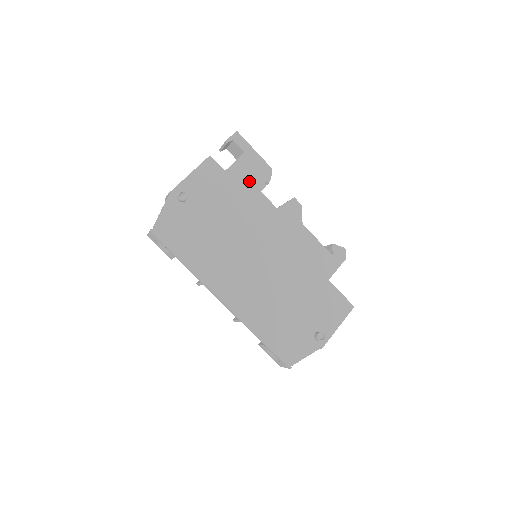
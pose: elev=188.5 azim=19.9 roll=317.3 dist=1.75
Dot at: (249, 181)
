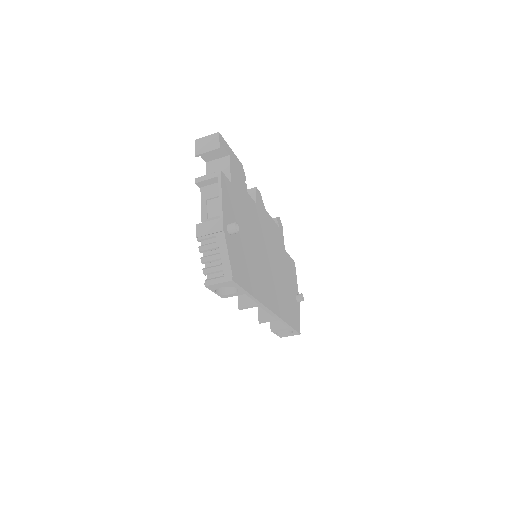
Dot at: (241, 185)
